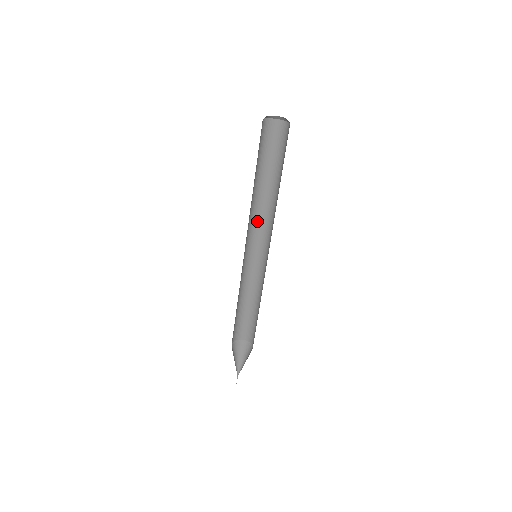
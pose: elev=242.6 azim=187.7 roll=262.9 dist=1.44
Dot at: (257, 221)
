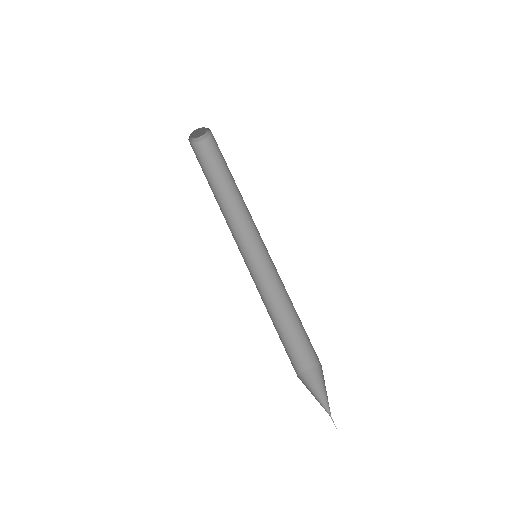
Dot at: (234, 231)
